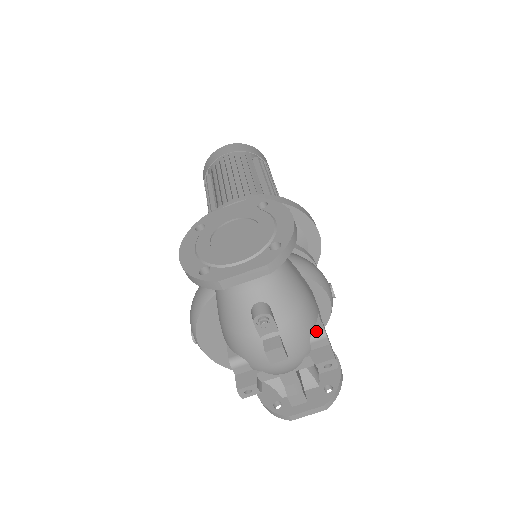
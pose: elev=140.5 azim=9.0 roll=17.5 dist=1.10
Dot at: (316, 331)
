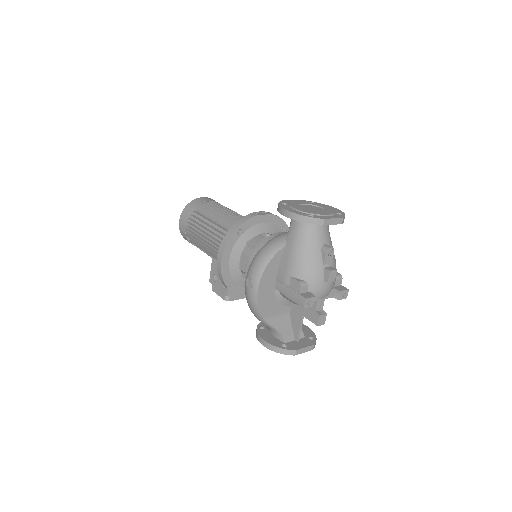
Dot at: (338, 274)
